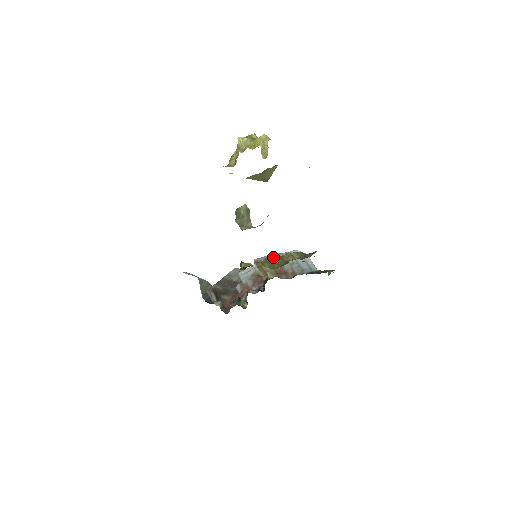
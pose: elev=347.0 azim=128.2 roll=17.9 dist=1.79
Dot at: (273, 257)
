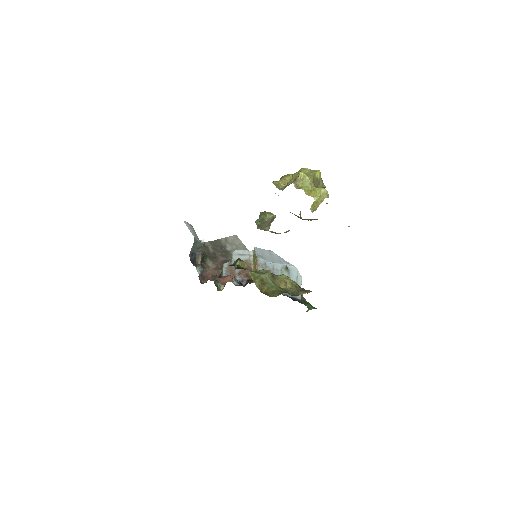
Dot at: (268, 276)
